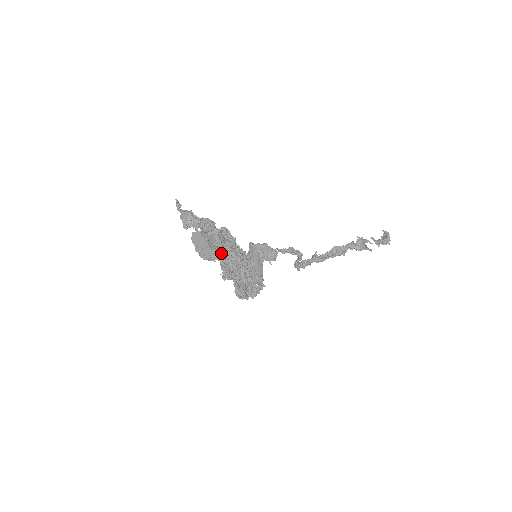
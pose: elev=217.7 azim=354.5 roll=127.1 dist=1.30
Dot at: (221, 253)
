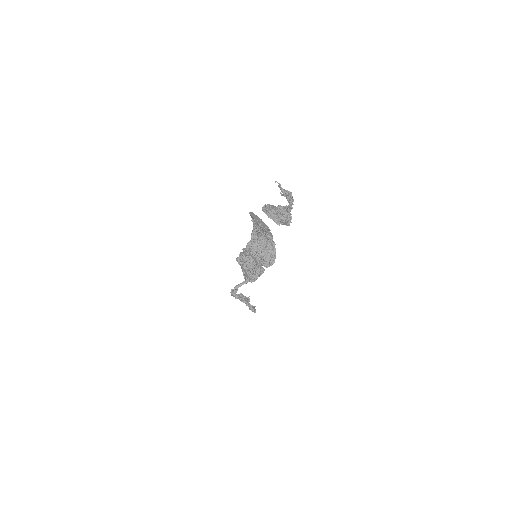
Dot at: (270, 234)
